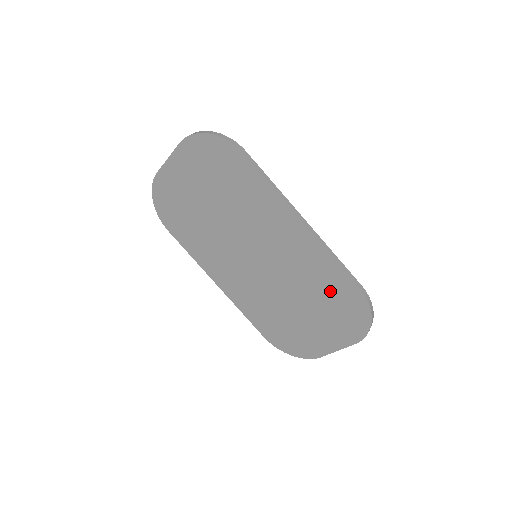
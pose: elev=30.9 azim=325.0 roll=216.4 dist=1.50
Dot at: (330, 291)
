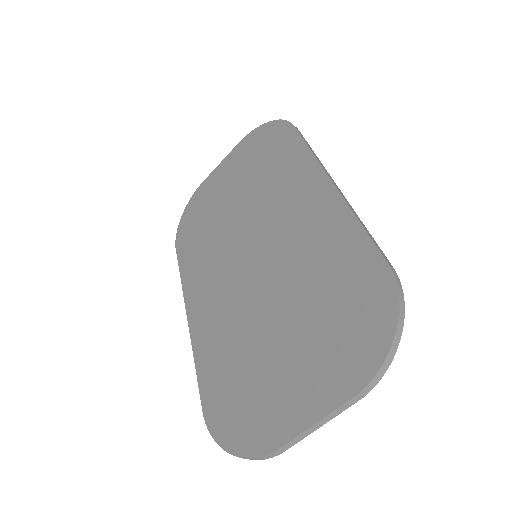
Dot at: (338, 281)
